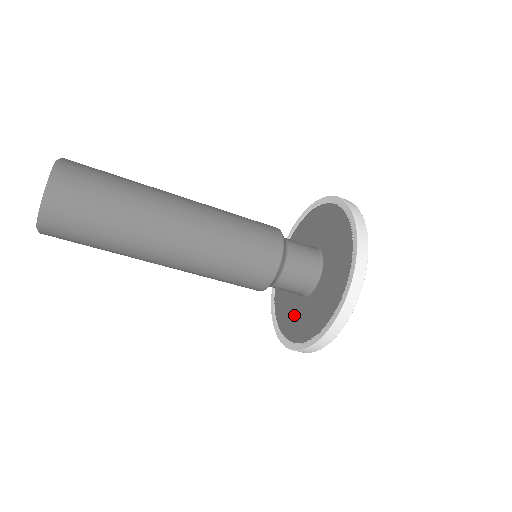
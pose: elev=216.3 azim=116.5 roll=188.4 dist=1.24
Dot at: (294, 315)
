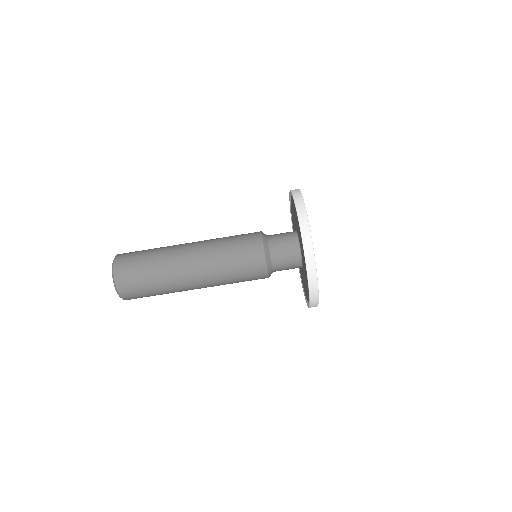
Dot at: (305, 283)
